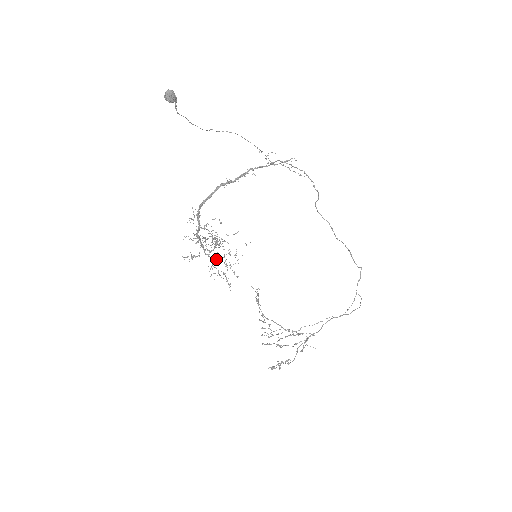
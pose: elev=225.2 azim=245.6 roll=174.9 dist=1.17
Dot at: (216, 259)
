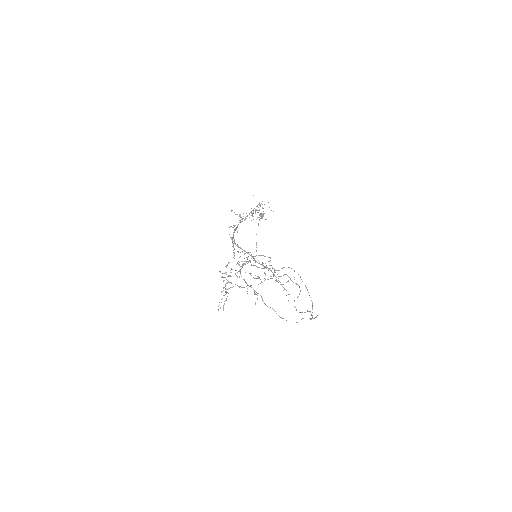
Dot at: occluded
